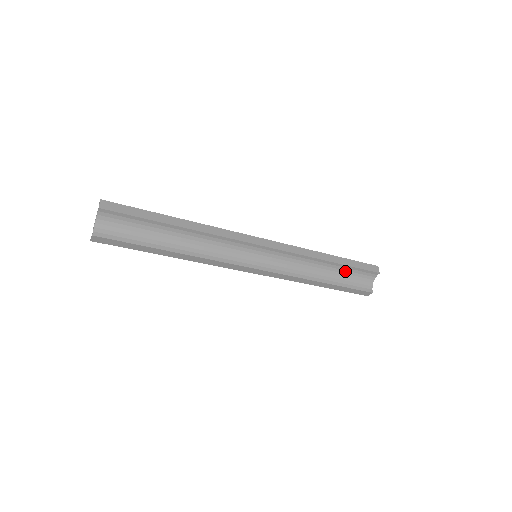
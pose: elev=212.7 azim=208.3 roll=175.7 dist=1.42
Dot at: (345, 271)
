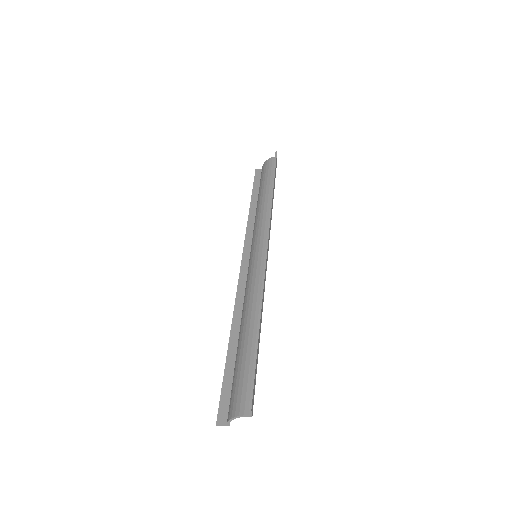
Dot at: (268, 182)
